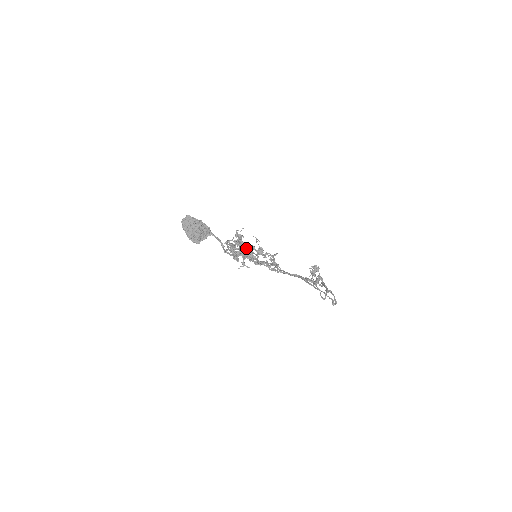
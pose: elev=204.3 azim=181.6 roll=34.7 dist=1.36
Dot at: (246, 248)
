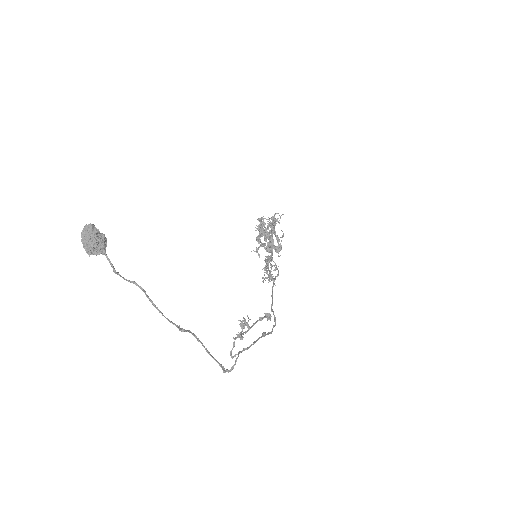
Dot at: (271, 236)
